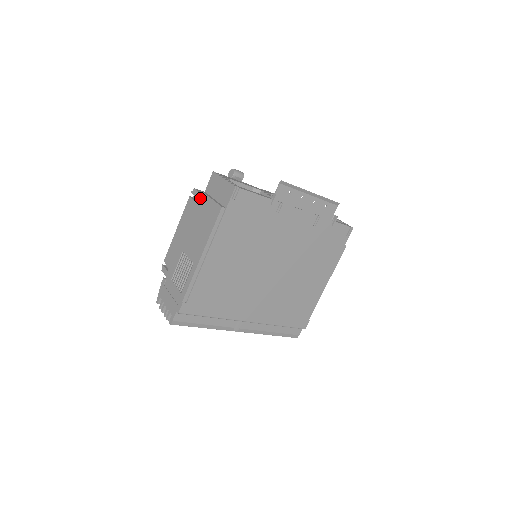
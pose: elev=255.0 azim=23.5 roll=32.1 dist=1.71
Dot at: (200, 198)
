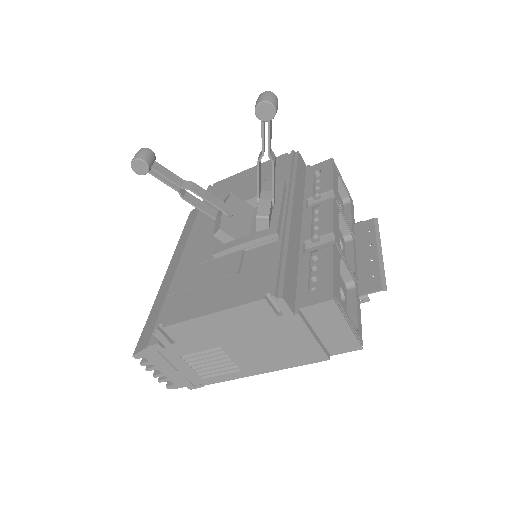
Dot at: (292, 321)
